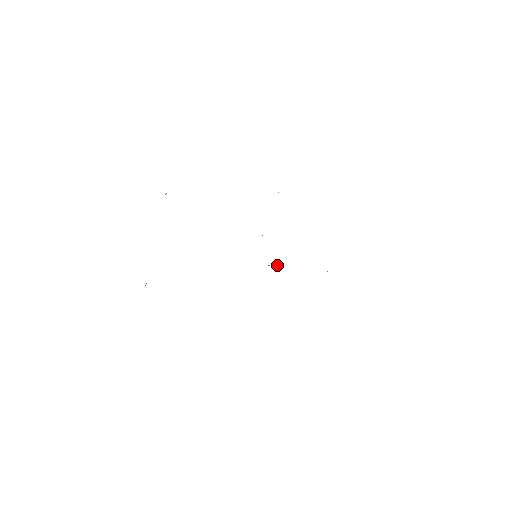
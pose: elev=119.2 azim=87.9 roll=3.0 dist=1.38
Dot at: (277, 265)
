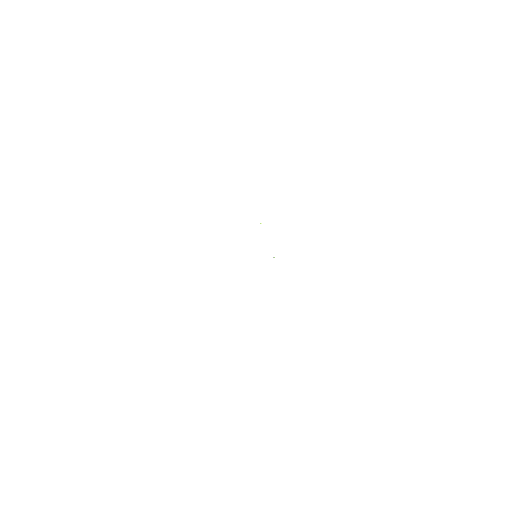
Dot at: occluded
